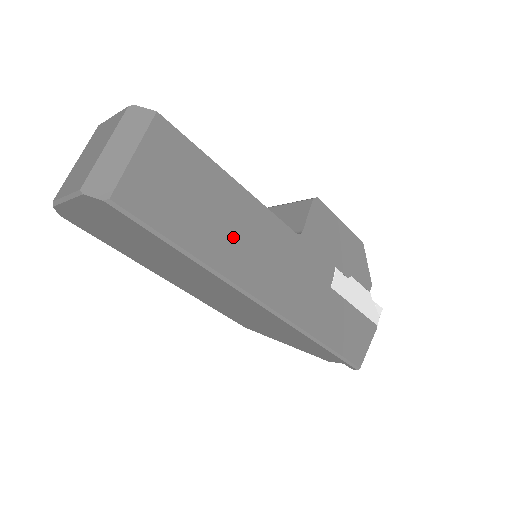
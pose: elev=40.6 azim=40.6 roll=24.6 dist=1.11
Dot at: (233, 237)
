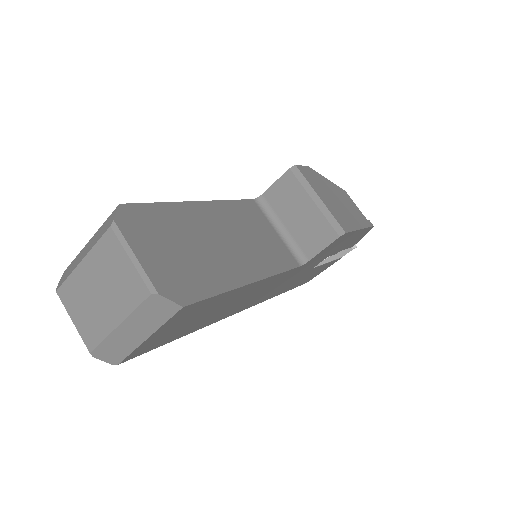
Dot at: (231, 306)
